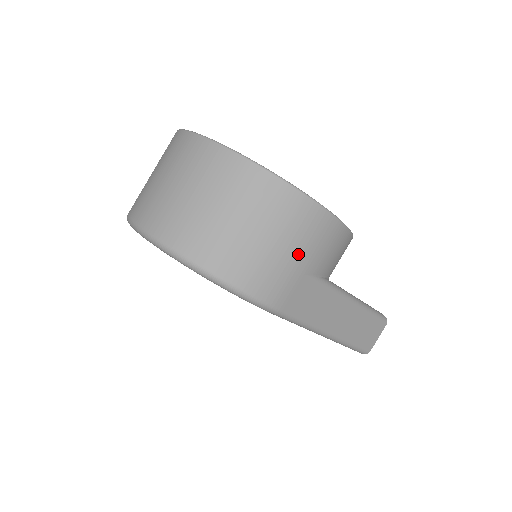
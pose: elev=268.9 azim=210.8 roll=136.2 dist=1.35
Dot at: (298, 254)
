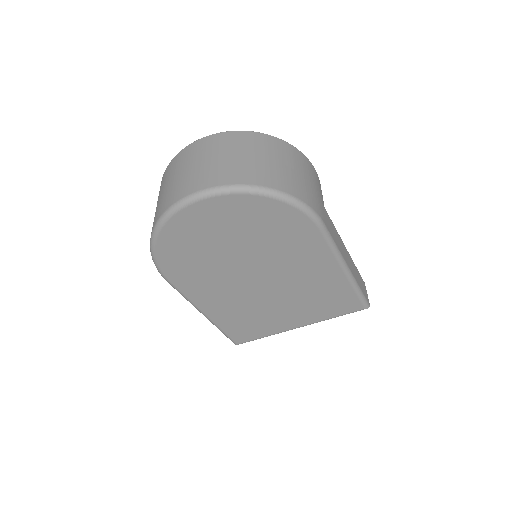
Dot at: (312, 184)
